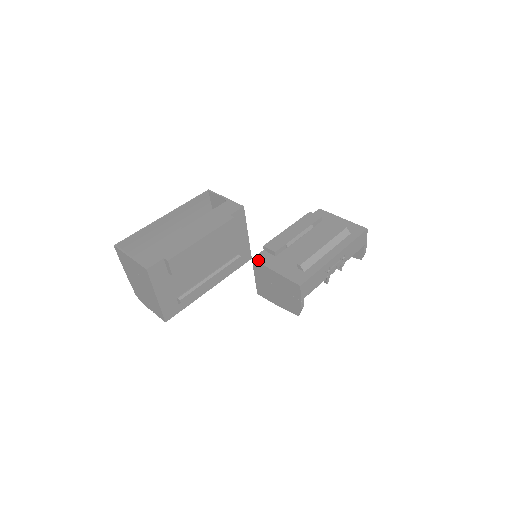
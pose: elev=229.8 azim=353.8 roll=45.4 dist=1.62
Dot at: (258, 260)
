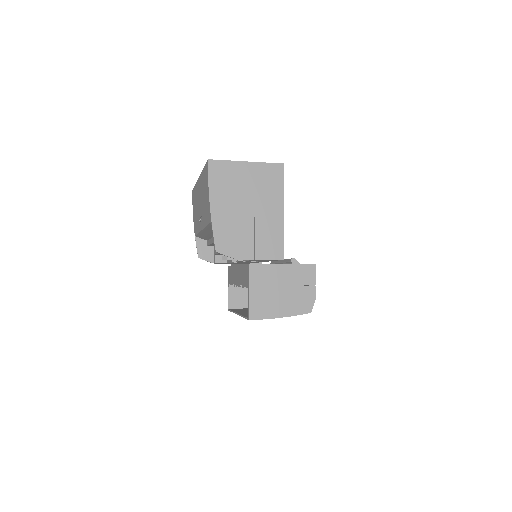
Dot at: occluded
